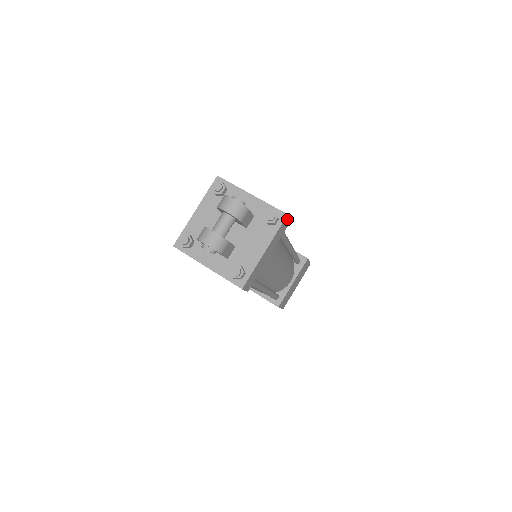
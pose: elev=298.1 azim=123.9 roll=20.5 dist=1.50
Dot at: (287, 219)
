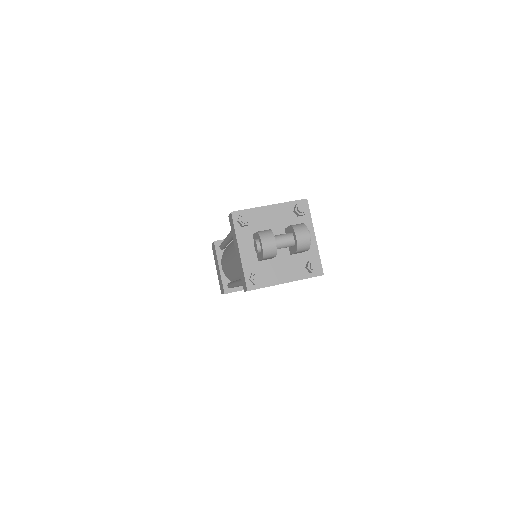
Dot at: occluded
